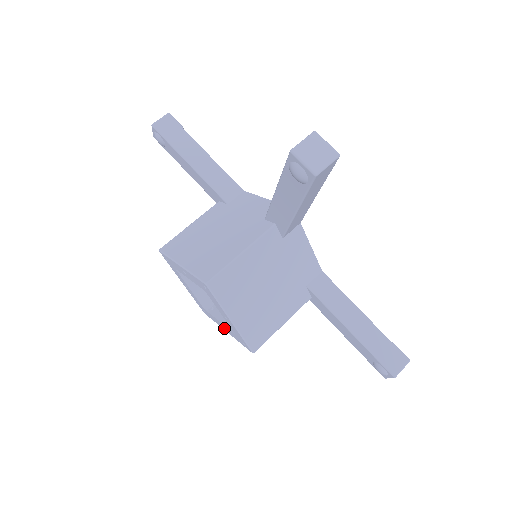
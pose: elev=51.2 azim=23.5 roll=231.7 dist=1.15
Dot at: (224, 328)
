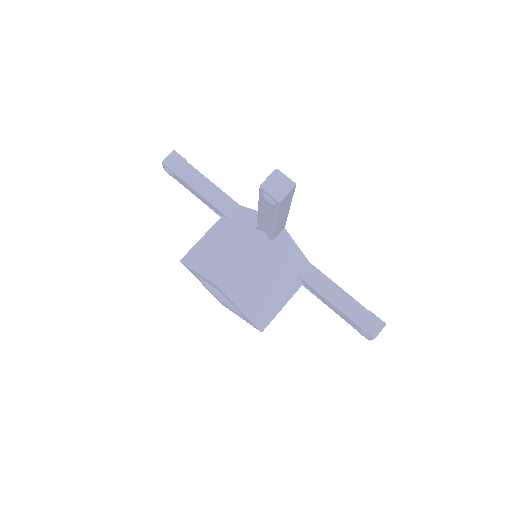
Dot at: (238, 315)
